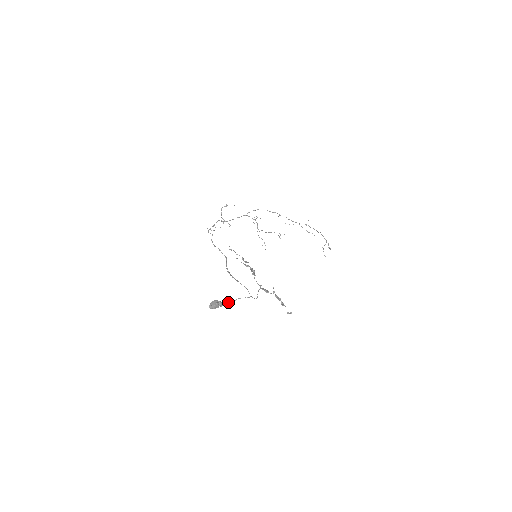
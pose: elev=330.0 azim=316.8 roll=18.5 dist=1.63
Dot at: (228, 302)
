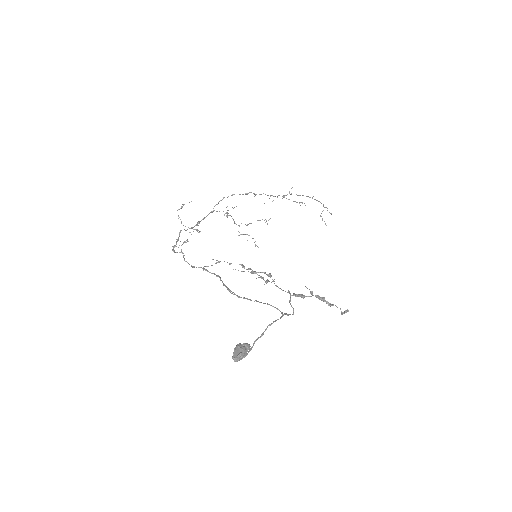
Dot at: occluded
